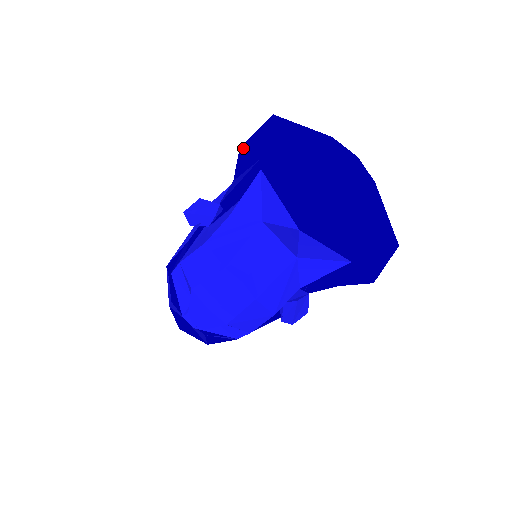
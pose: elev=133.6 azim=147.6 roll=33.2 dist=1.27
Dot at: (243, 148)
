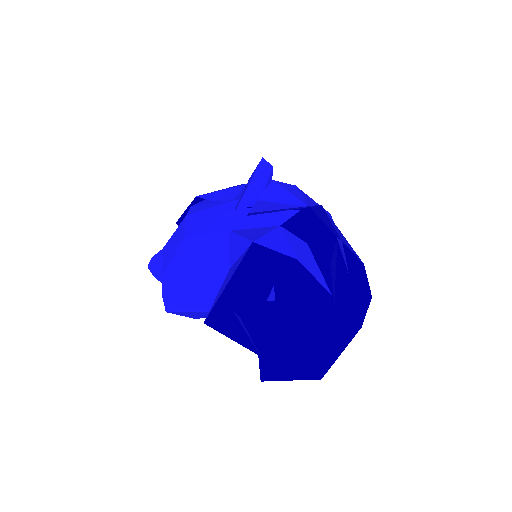
Dot at: (258, 212)
